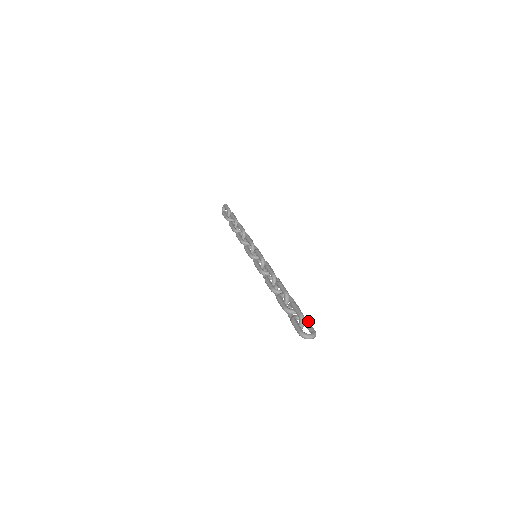
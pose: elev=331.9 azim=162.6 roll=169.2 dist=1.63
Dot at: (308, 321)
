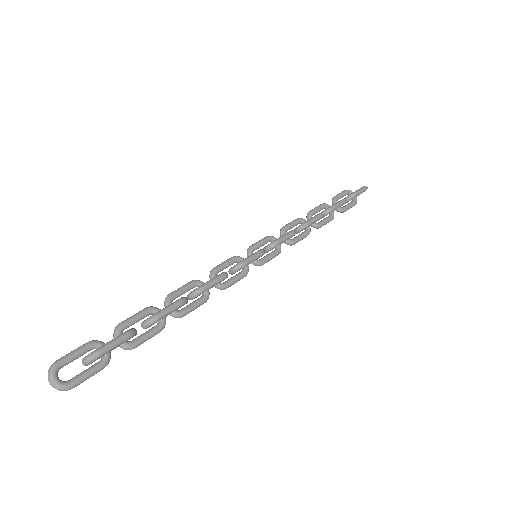
Dot at: (97, 369)
